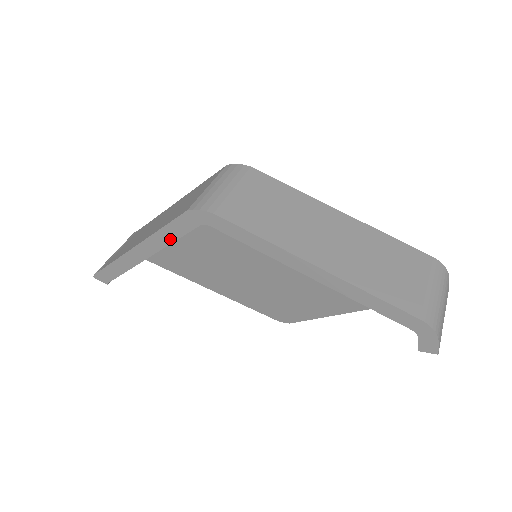
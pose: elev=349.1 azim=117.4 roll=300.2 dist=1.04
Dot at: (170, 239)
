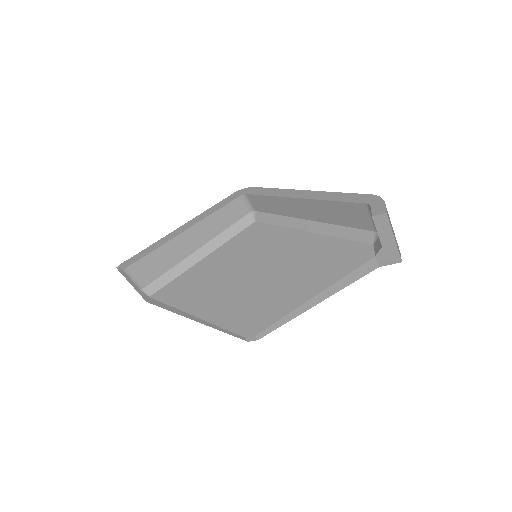
Dot at: (212, 212)
